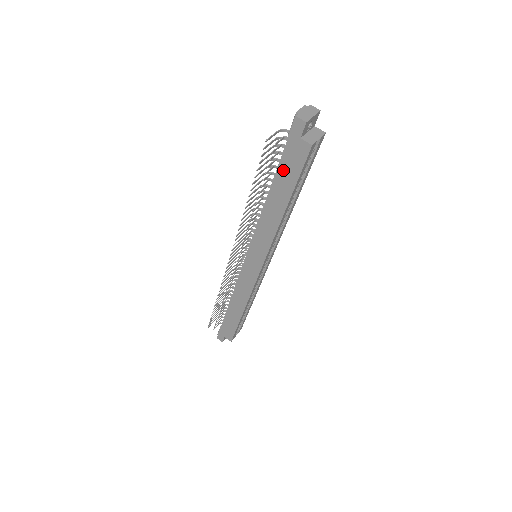
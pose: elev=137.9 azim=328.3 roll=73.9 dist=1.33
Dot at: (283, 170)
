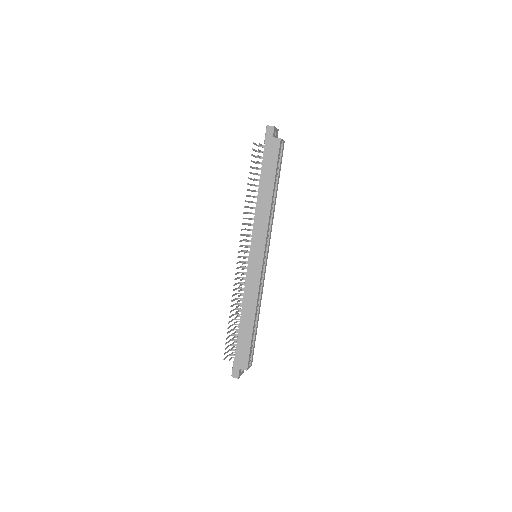
Dot at: (266, 164)
